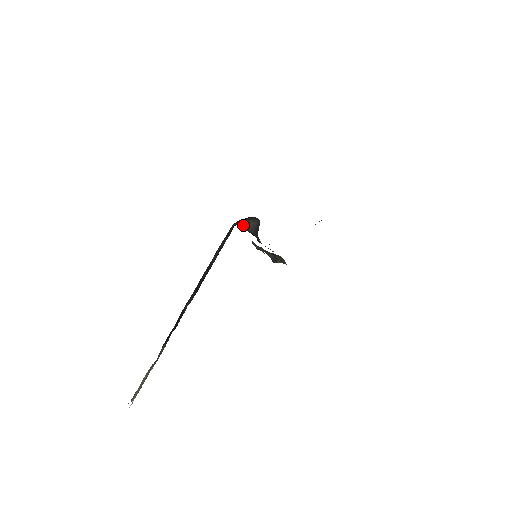
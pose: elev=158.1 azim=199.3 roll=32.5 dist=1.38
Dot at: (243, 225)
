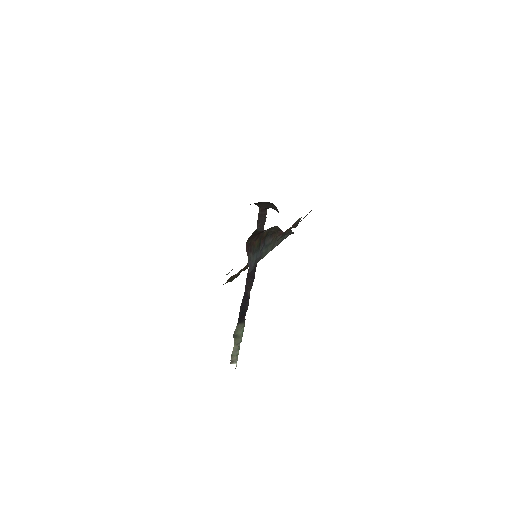
Dot at: (274, 209)
